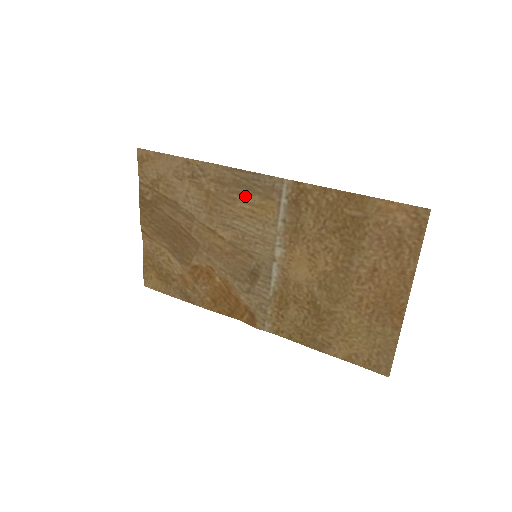
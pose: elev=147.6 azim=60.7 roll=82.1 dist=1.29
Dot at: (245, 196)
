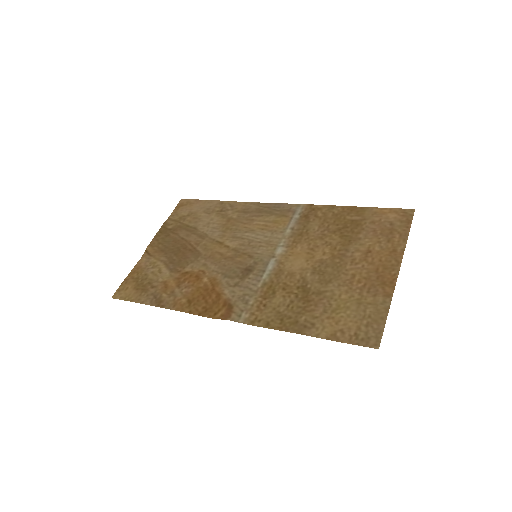
Dot at: (263, 217)
